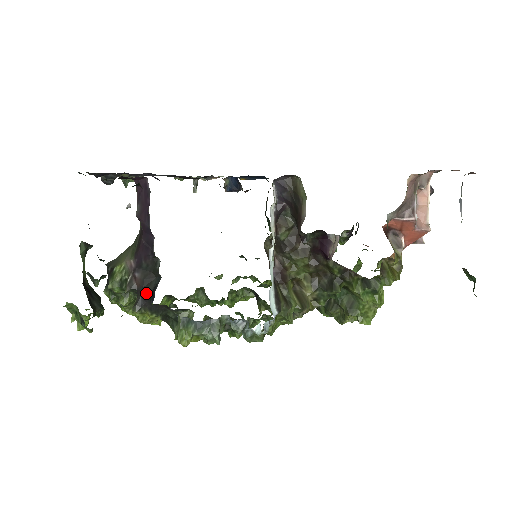
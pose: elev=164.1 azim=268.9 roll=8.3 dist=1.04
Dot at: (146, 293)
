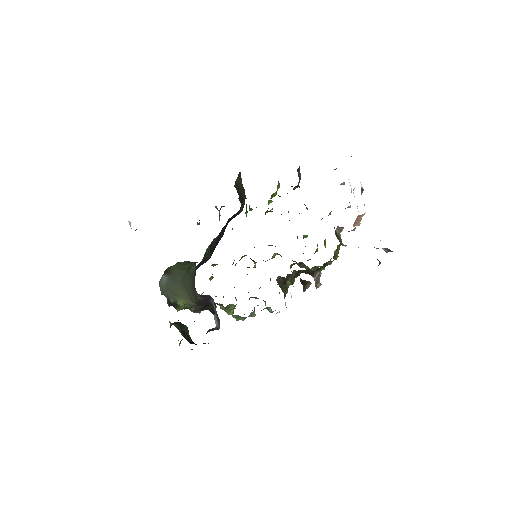
Dot at: occluded
